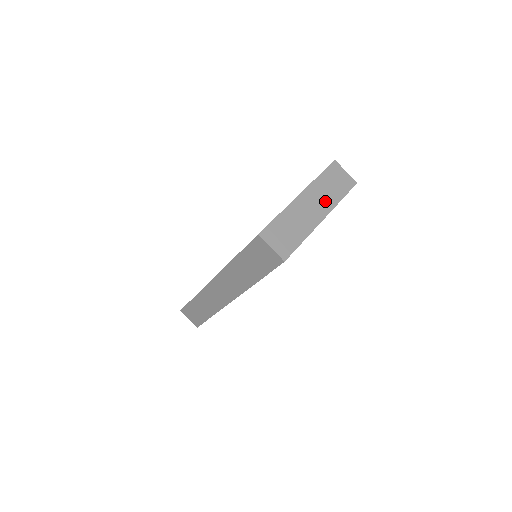
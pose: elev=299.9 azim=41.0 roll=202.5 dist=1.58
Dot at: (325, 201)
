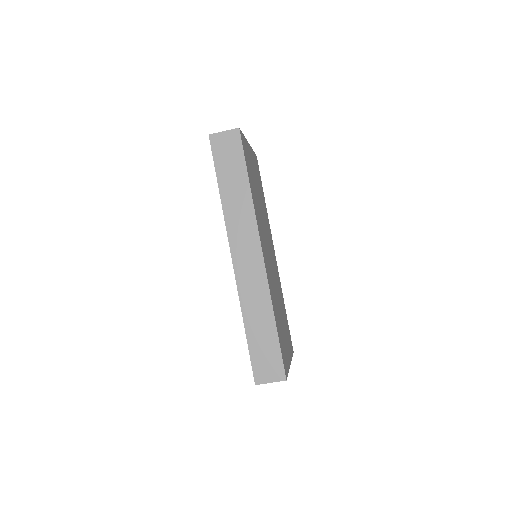
Dot at: occluded
